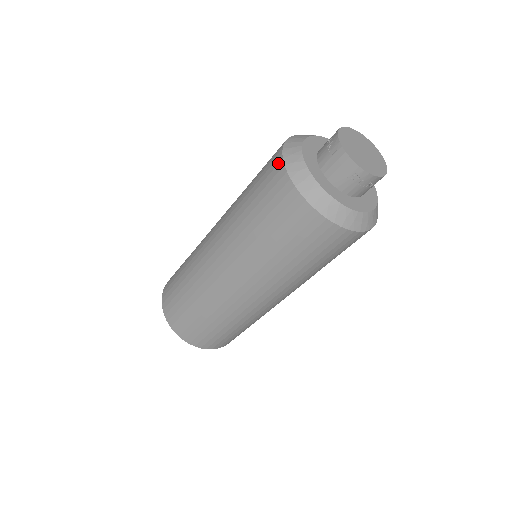
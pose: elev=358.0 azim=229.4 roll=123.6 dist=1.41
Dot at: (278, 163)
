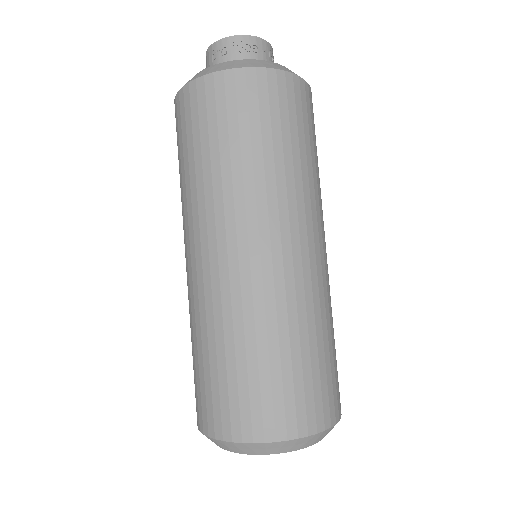
Dot at: occluded
